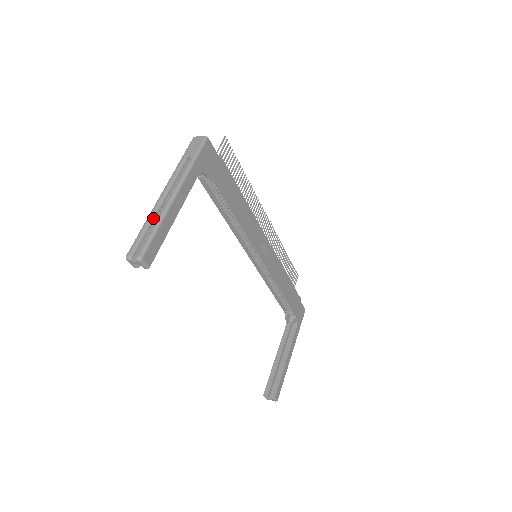
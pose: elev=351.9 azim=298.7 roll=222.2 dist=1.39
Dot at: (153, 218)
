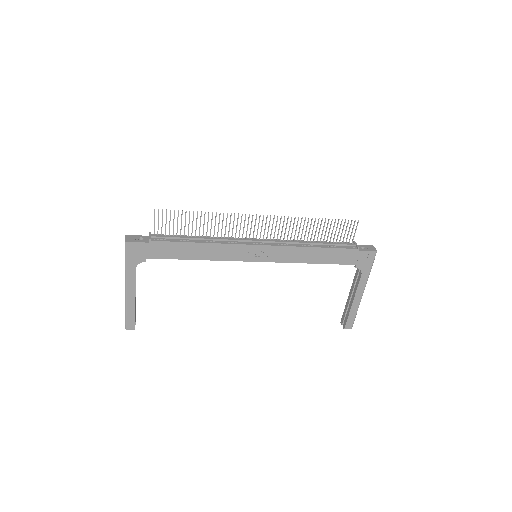
Dot at: occluded
